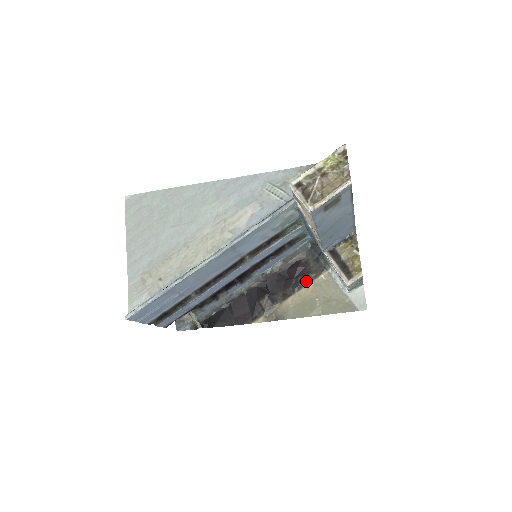
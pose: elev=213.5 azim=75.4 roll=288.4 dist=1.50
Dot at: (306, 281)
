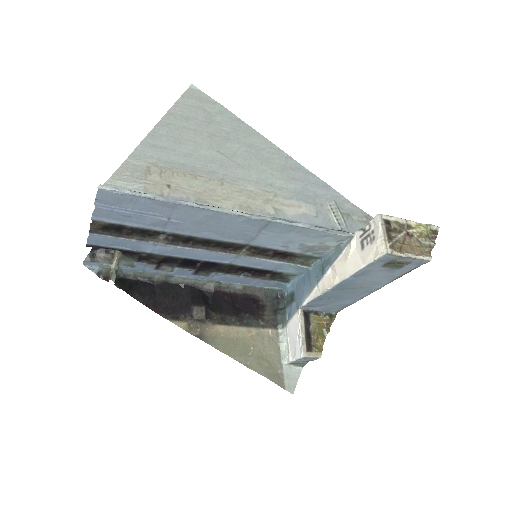
Dot at: (252, 323)
